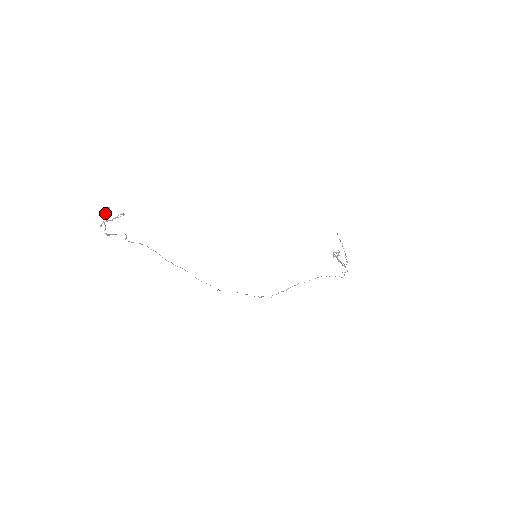
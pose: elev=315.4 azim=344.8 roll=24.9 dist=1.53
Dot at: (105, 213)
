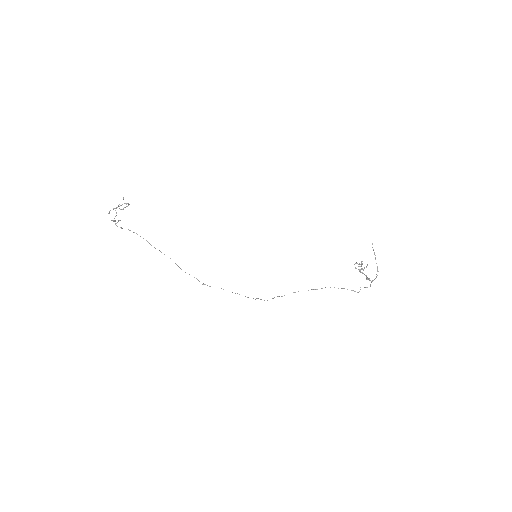
Dot at: occluded
